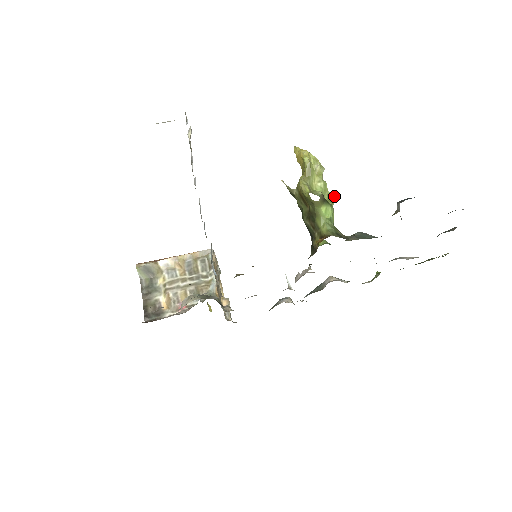
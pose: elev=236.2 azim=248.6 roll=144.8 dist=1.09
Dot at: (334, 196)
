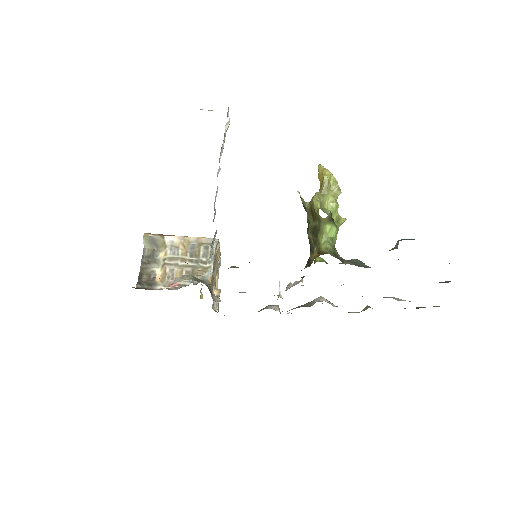
Dot at: (342, 219)
